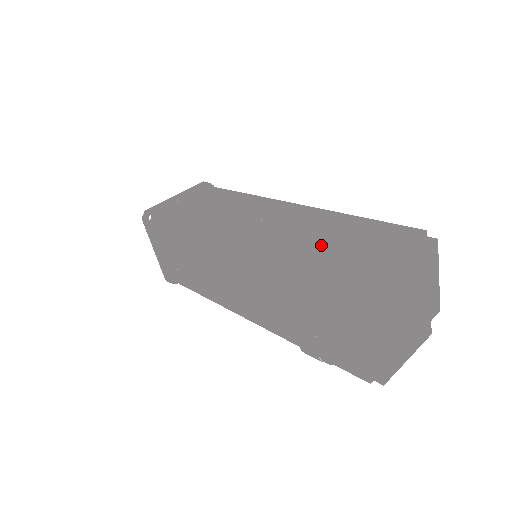
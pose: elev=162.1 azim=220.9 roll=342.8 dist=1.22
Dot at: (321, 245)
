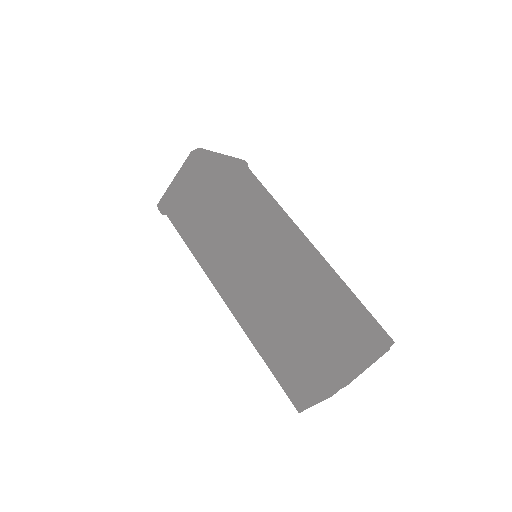
Dot at: (277, 348)
